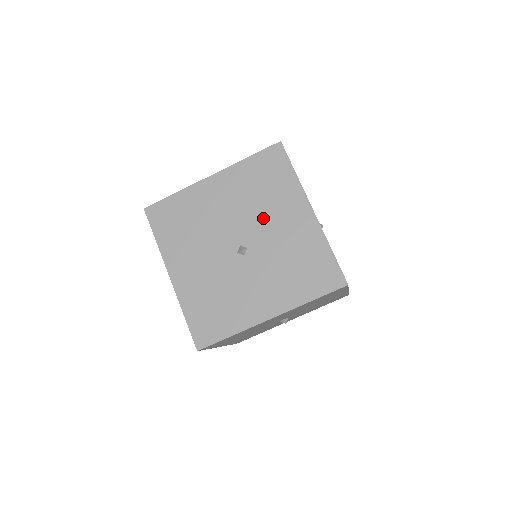
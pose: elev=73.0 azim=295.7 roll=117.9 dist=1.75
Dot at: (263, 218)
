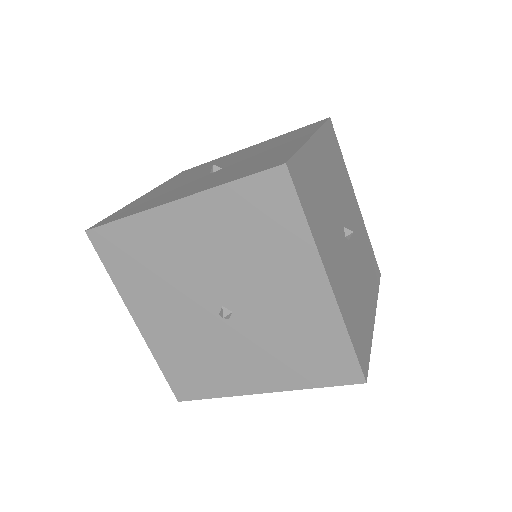
Dot at: (254, 279)
